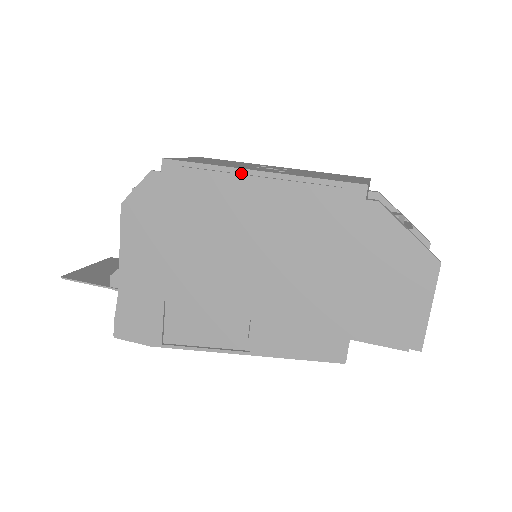
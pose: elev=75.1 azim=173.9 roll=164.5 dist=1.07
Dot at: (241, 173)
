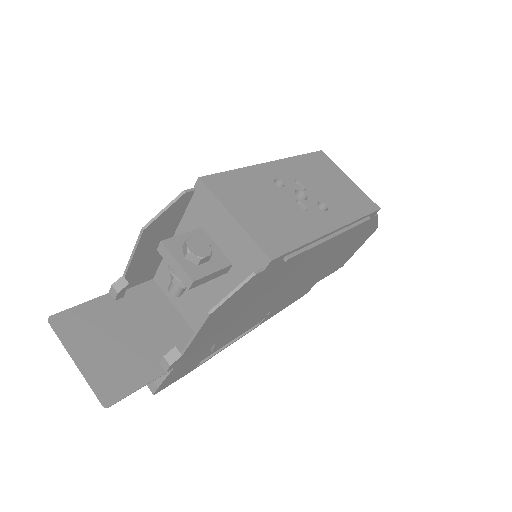
Dot at: (323, 238)
